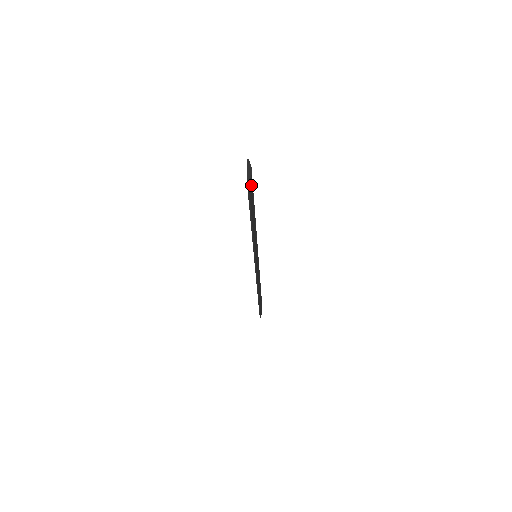
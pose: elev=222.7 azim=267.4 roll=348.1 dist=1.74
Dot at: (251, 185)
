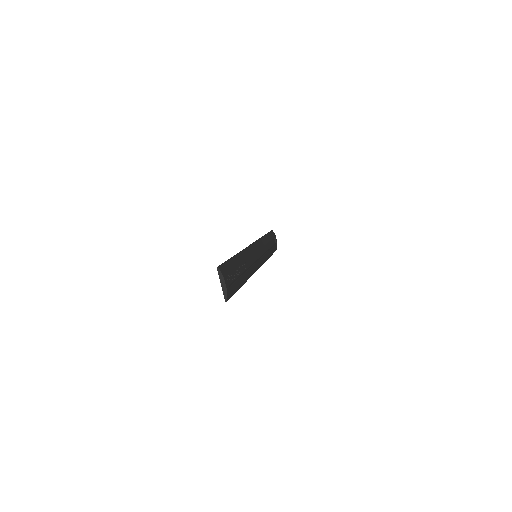
Dot at: (229, 289)
